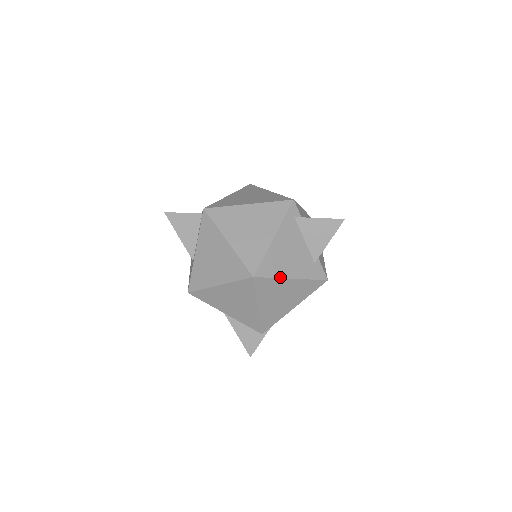
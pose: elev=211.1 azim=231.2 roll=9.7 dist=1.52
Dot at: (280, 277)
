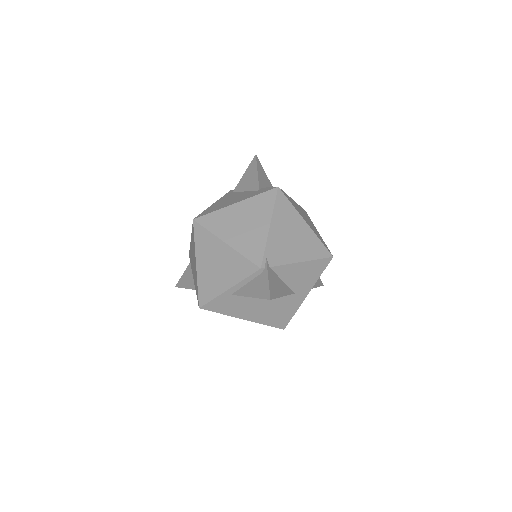
Dot at: (222, 208)
